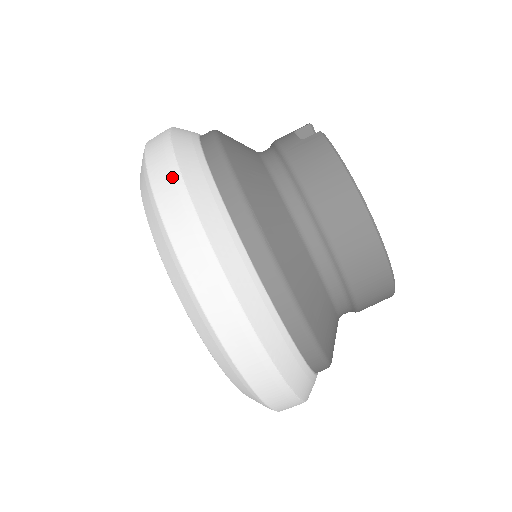
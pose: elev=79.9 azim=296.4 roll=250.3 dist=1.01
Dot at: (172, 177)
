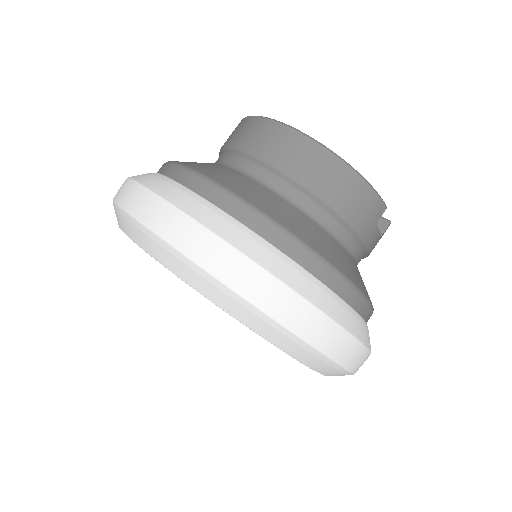
Dot at: occluded
